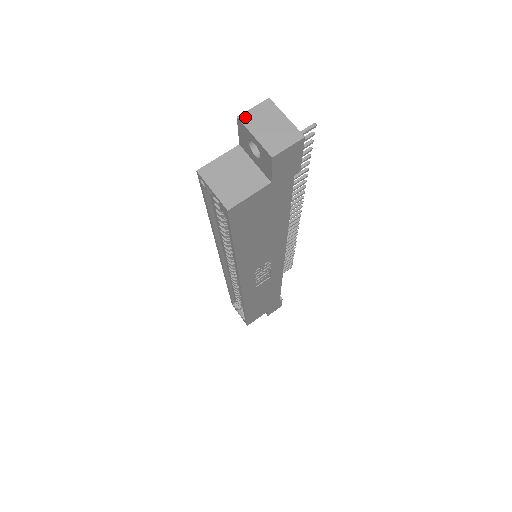
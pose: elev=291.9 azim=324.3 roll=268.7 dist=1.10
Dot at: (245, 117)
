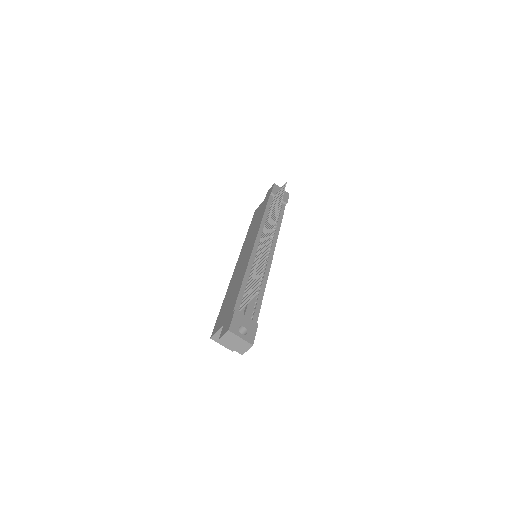
Dot at: (222, 340)
